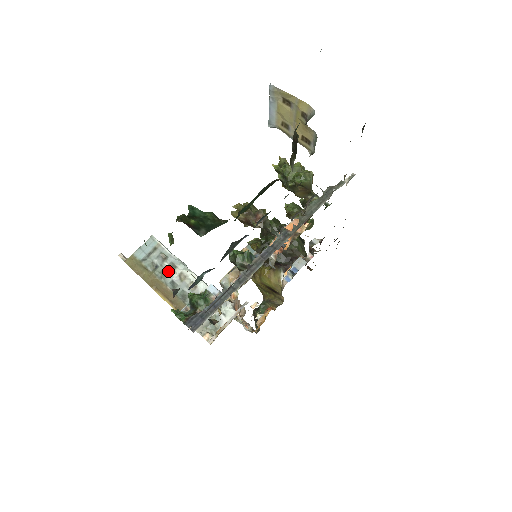
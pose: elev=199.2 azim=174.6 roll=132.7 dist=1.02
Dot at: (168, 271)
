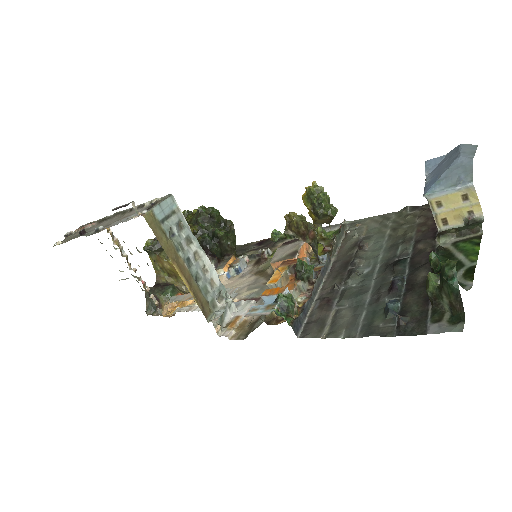
Dot at: (185, 245)
